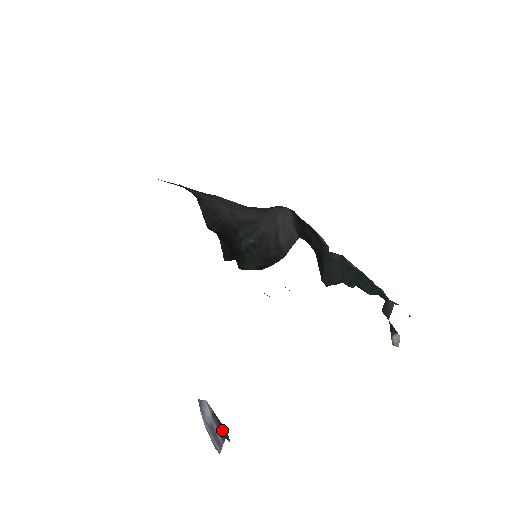
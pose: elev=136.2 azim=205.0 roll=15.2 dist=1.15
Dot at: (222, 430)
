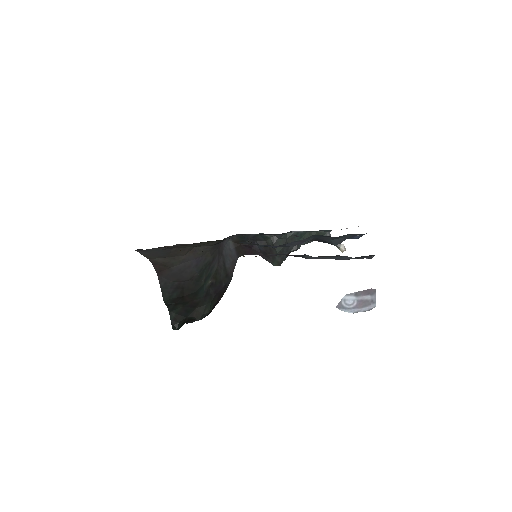
Dot at: (370, 289)
